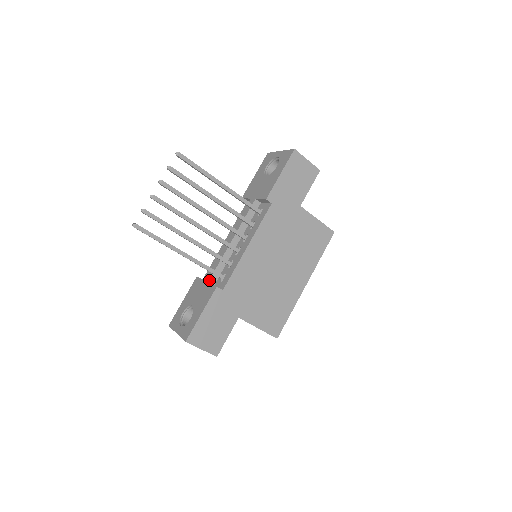
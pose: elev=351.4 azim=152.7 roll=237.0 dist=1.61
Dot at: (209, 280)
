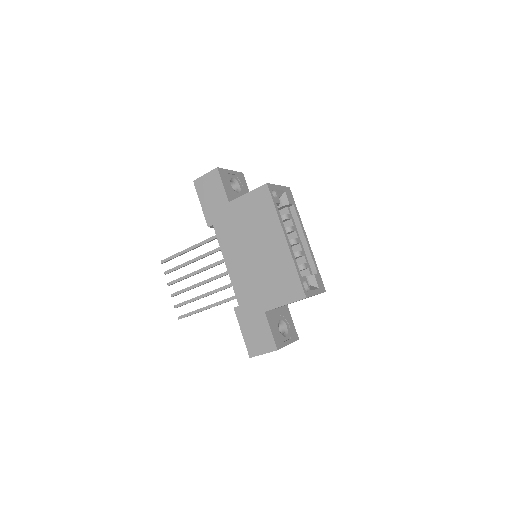
Dot at: occluded
